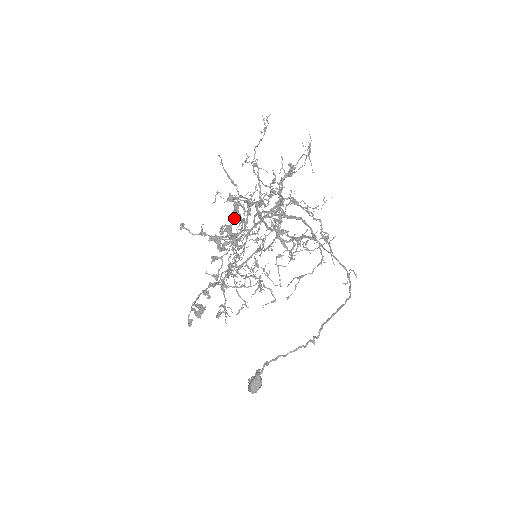
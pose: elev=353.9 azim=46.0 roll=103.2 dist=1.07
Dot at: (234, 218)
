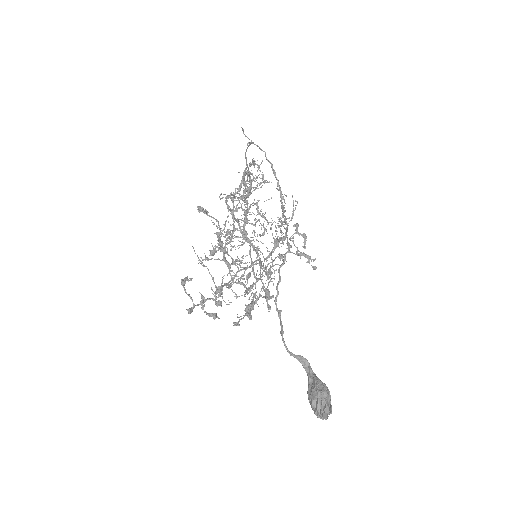
Dot at: (268, 284)
